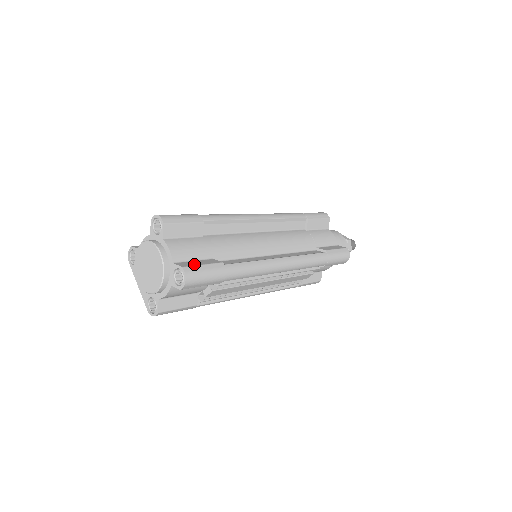
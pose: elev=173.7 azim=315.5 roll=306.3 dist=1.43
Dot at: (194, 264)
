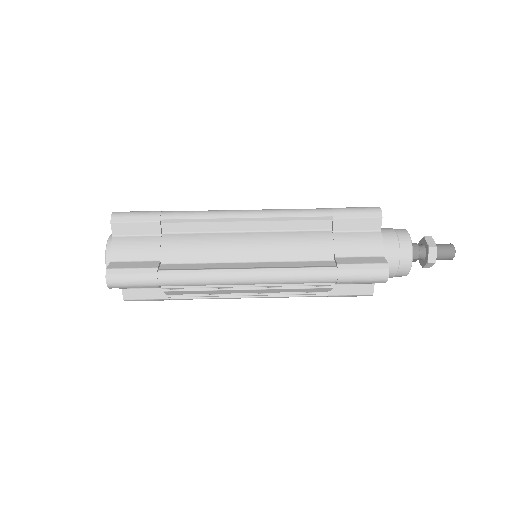
Dot at: (124, 266)
